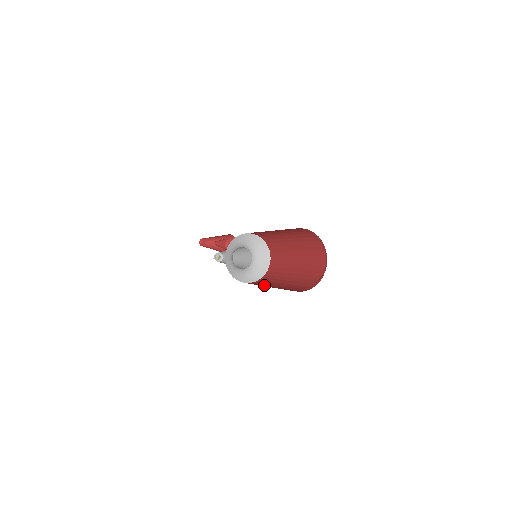
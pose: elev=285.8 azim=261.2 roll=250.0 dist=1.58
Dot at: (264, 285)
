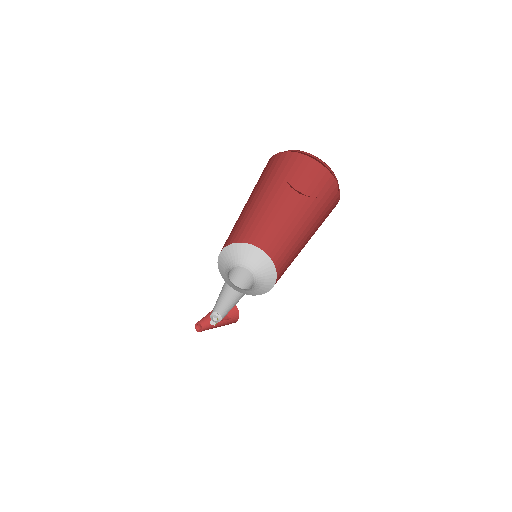
Dot at: occluded
